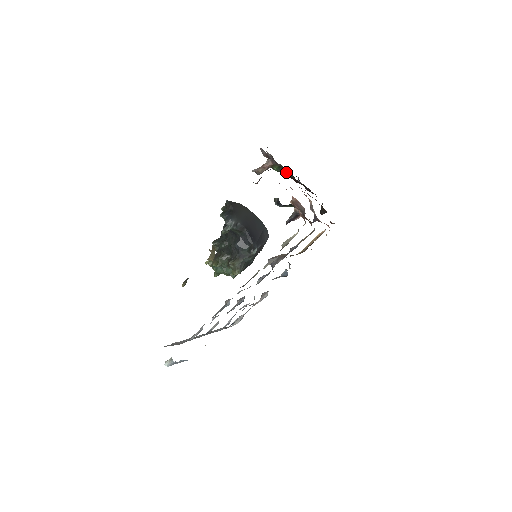
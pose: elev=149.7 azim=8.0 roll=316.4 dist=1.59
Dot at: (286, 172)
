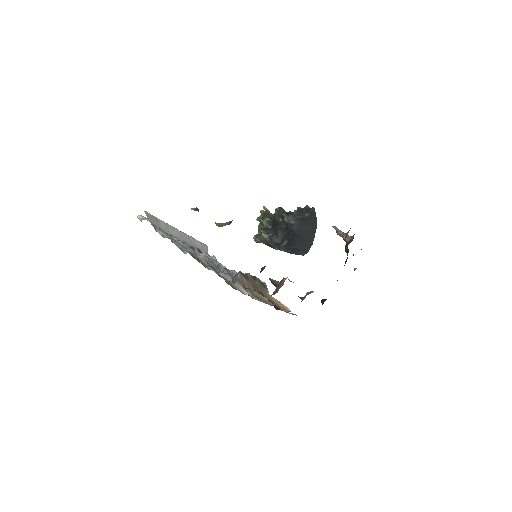
Dot at: occluded
